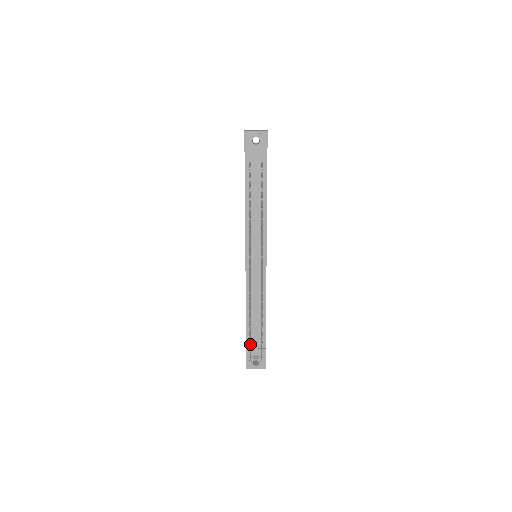
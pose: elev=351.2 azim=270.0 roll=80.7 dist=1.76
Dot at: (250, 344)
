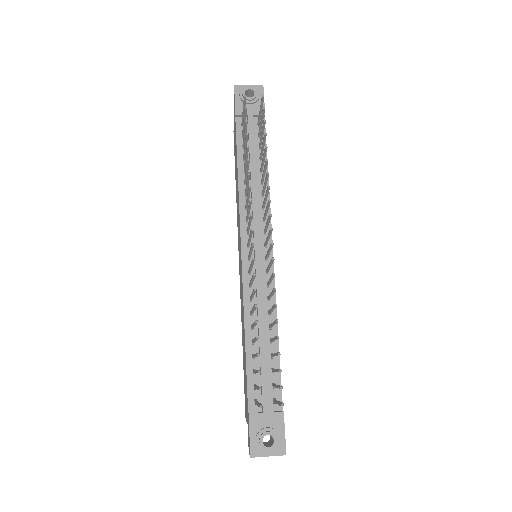
Dot at: (257, 386)
